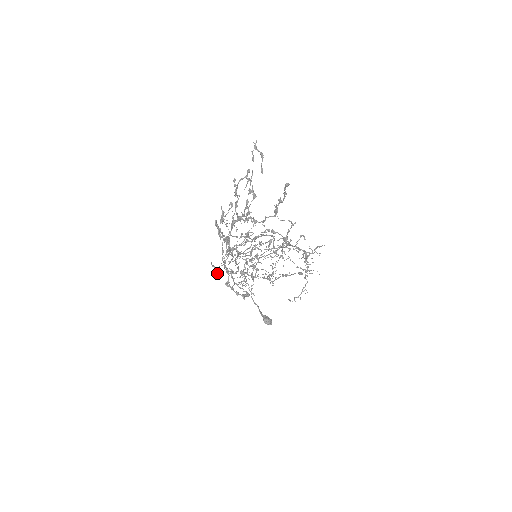
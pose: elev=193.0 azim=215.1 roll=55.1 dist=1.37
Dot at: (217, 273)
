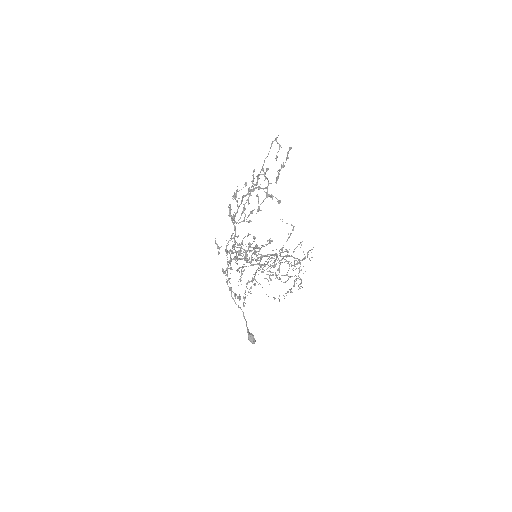
Dot at: (218, 252)
